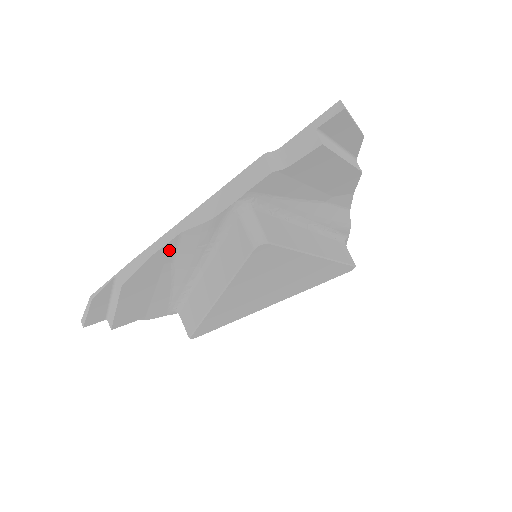
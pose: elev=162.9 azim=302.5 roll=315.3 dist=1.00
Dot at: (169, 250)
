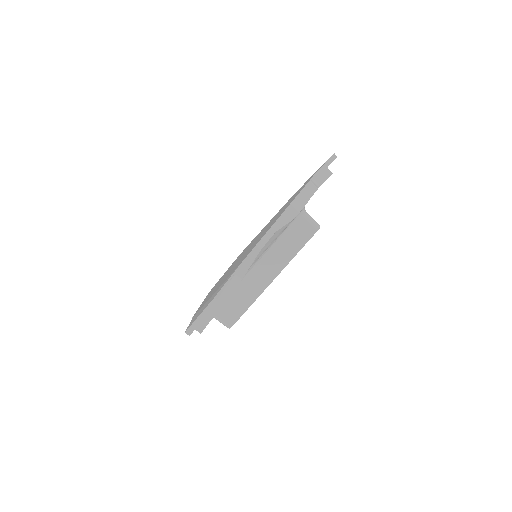
Dot at: occluded
